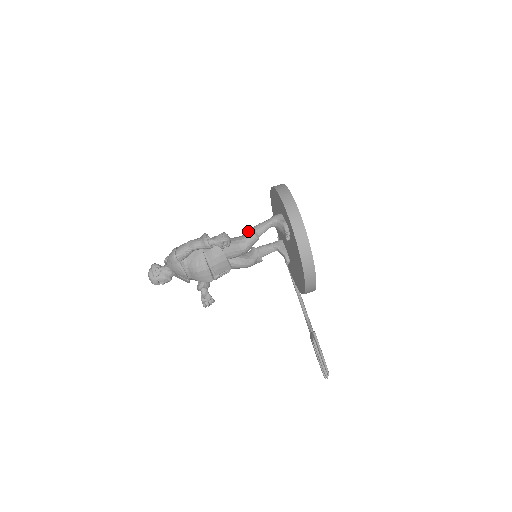
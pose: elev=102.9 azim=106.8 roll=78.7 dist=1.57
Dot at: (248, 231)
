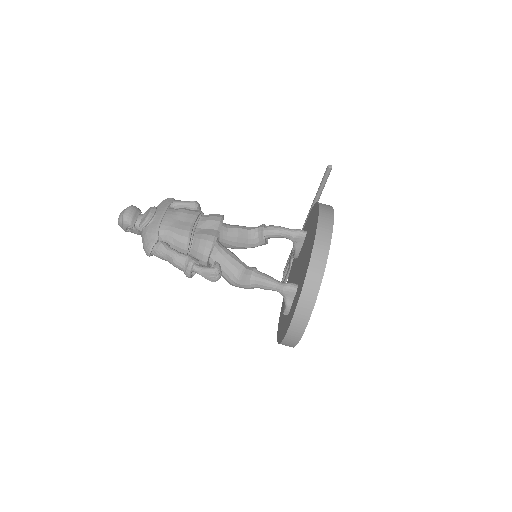
Dot at: (246, 282)
